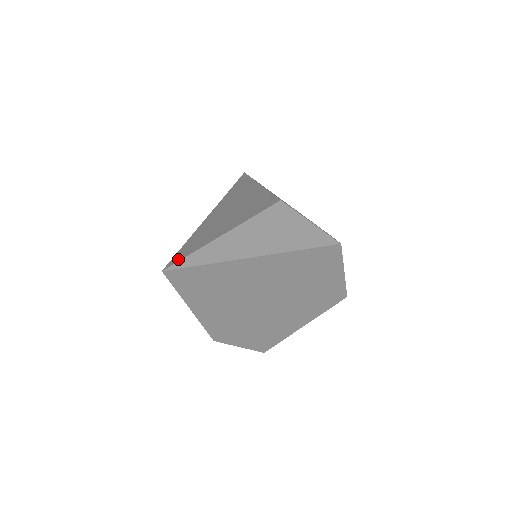
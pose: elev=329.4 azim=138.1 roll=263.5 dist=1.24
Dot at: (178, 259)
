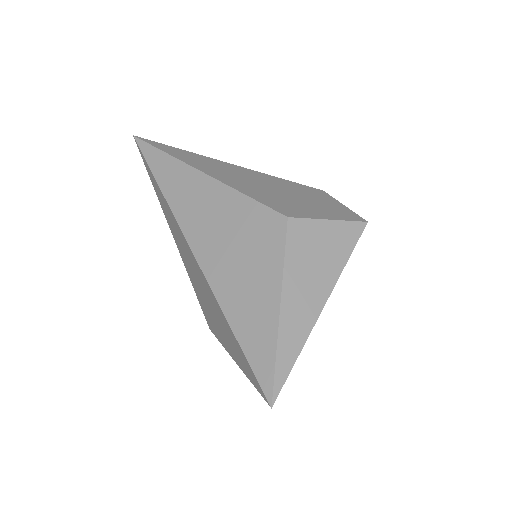
Dot at: (269, 379)
